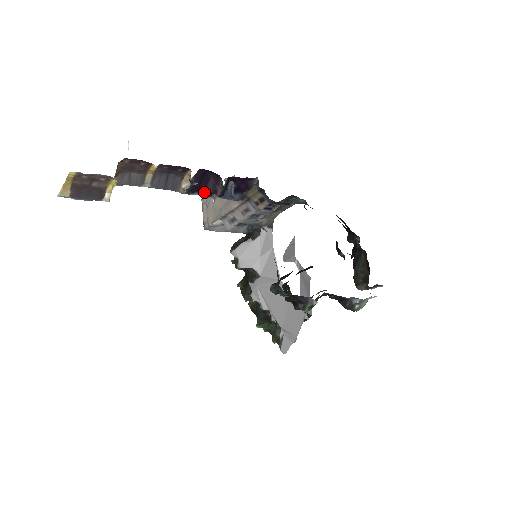
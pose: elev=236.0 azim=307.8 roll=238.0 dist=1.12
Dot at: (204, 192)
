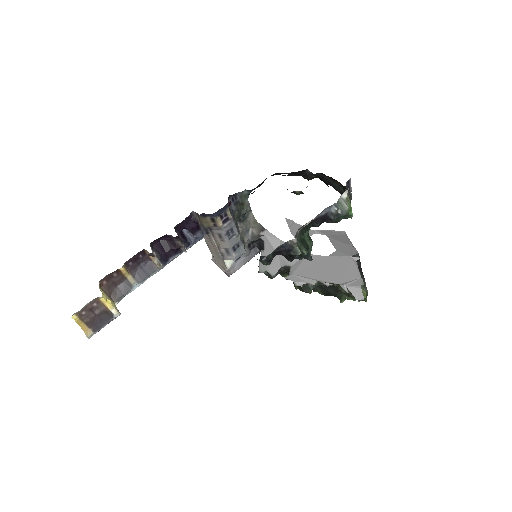
Dot at: (174, 253)
